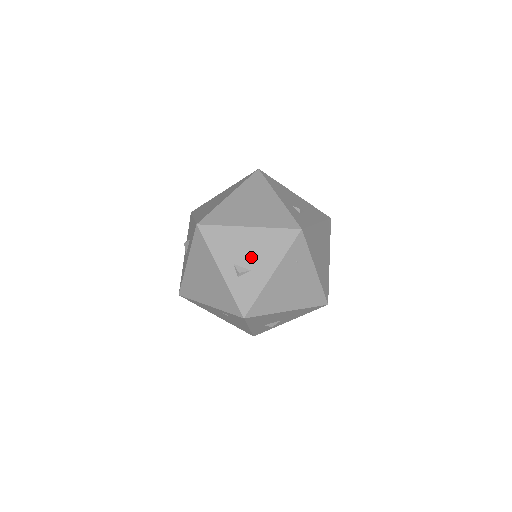
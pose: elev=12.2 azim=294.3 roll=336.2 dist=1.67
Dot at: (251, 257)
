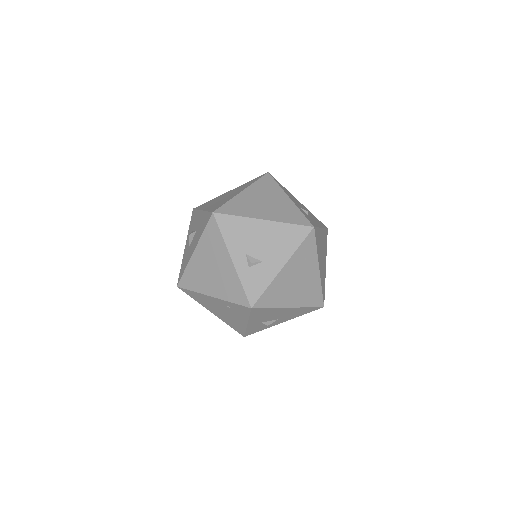
Dot at: (264, 249)
